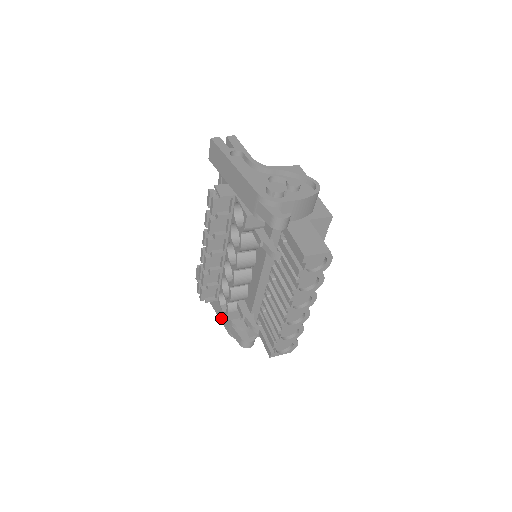
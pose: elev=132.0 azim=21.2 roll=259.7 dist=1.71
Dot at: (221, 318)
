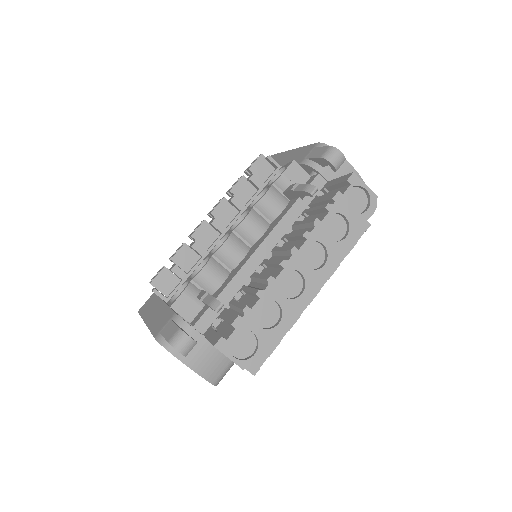
Dot at: (154, 325)
